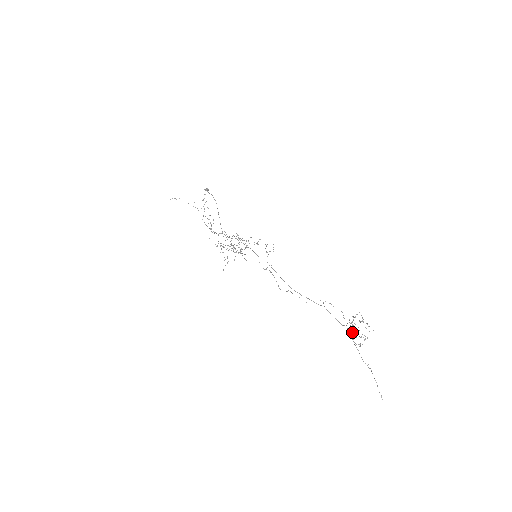
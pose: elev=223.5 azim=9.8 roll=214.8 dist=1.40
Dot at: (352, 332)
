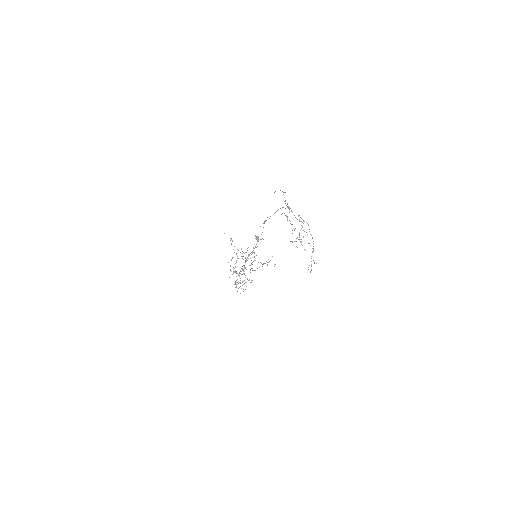
Dot at: (292, 241)
